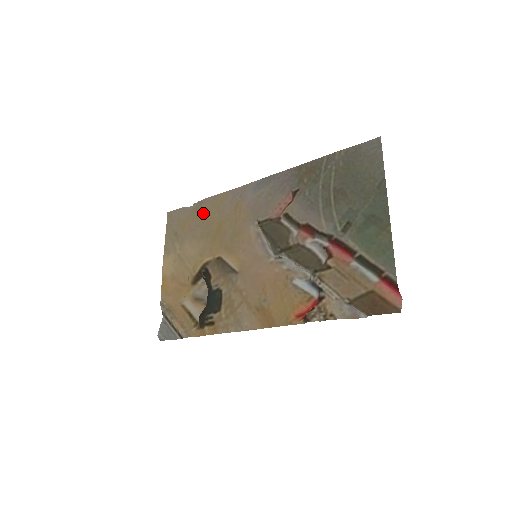
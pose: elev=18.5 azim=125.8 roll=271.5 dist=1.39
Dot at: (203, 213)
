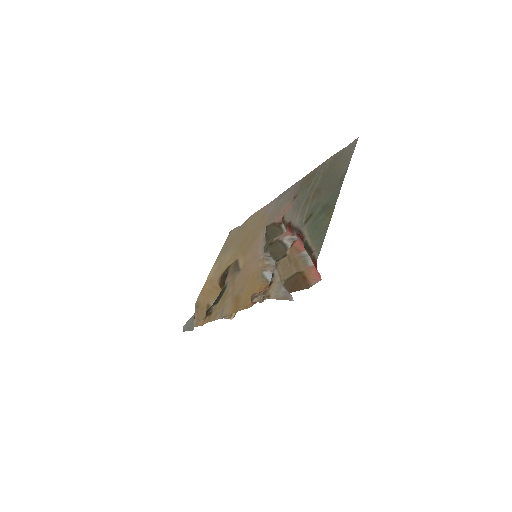
Dot at: (245, 227)
